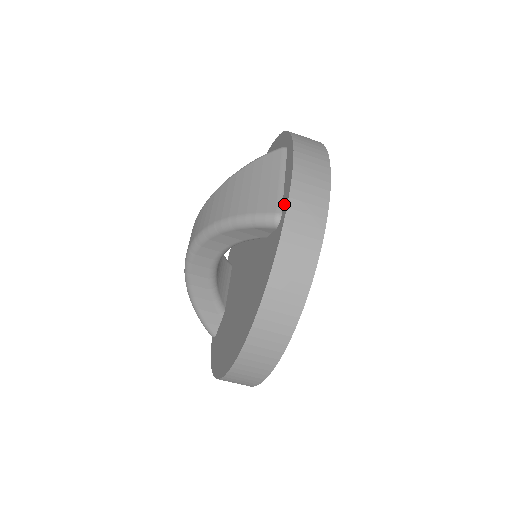
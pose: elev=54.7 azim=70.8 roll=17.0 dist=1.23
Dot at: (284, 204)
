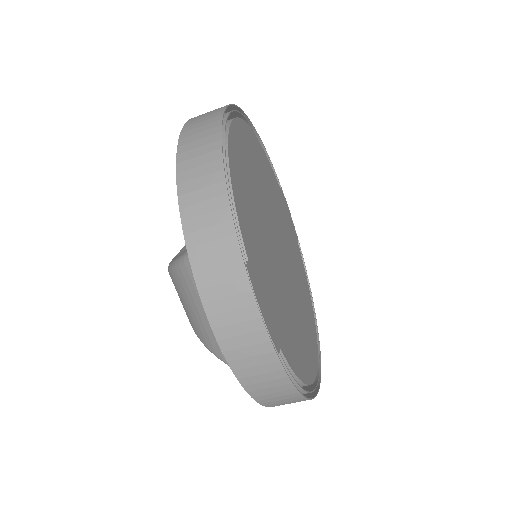
Dot at: occluded
